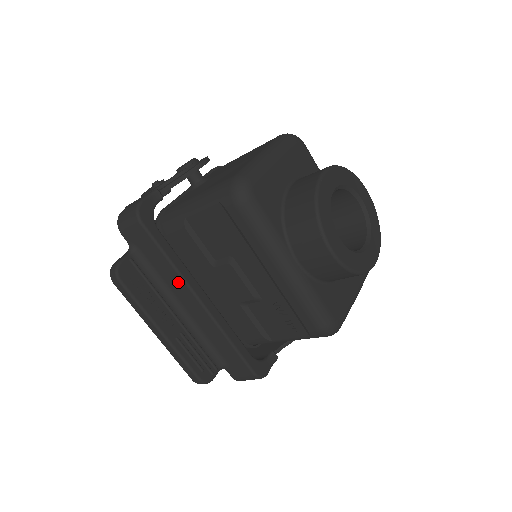
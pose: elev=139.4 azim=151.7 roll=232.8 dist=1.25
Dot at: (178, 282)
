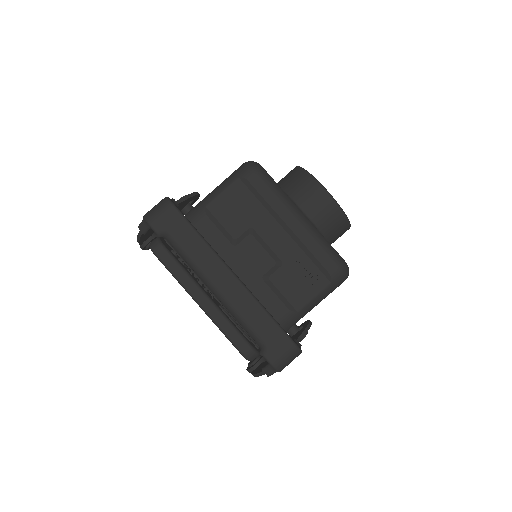
Dot at: (210, 257)
